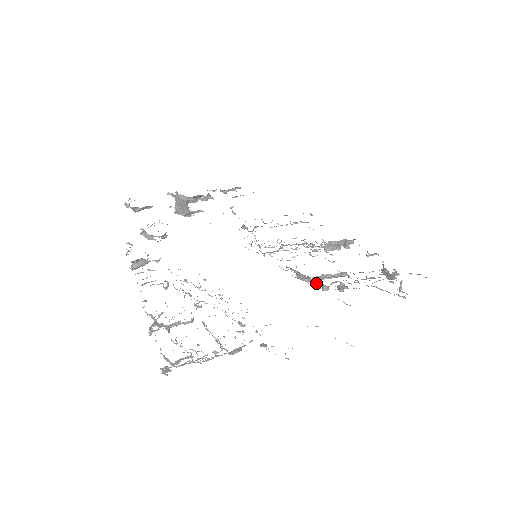
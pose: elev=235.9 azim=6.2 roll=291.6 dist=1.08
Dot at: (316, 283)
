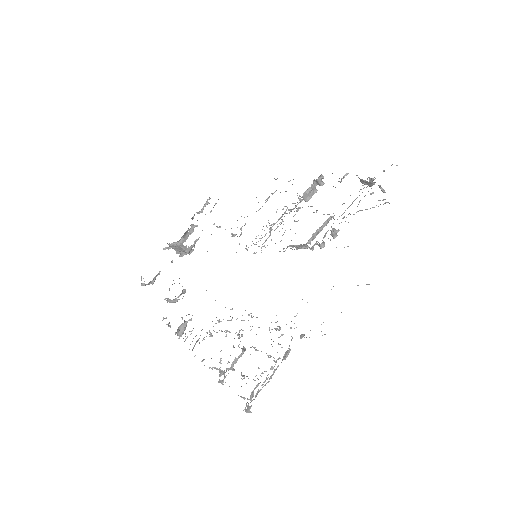
Dot at: (312, 247)
